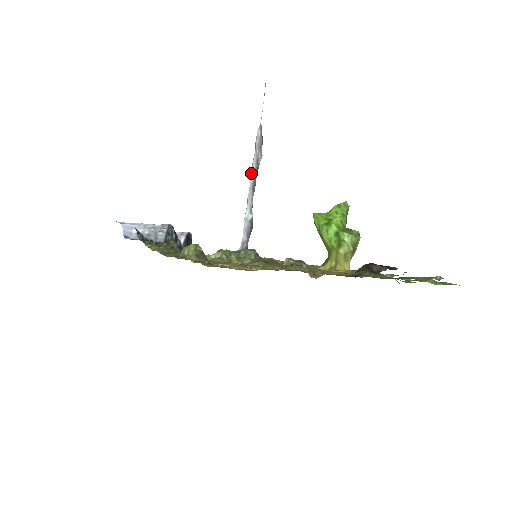
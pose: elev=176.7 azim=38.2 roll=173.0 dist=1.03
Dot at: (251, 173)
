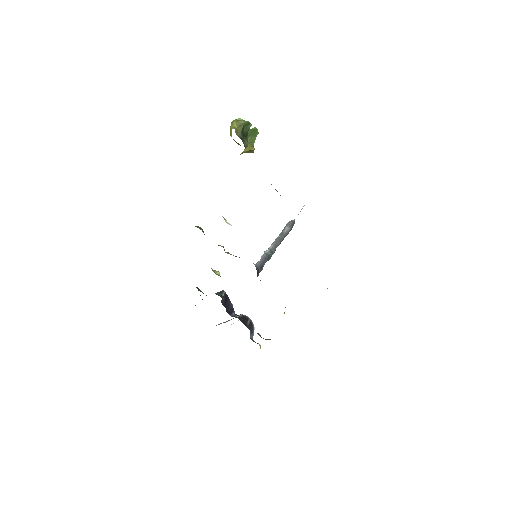
Dot at: occluded
